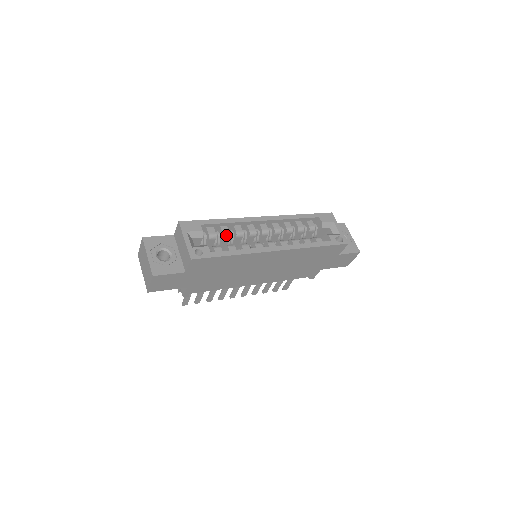
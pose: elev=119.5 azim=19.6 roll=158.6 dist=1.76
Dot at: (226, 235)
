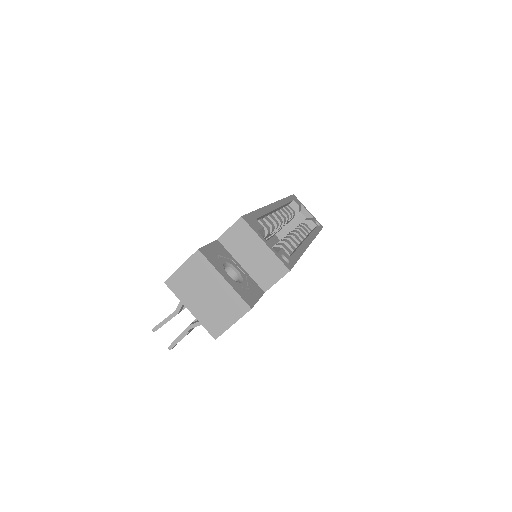
Dot at: (269, 231)
